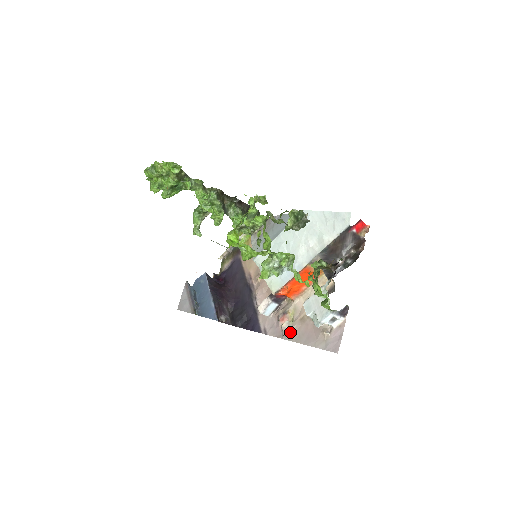
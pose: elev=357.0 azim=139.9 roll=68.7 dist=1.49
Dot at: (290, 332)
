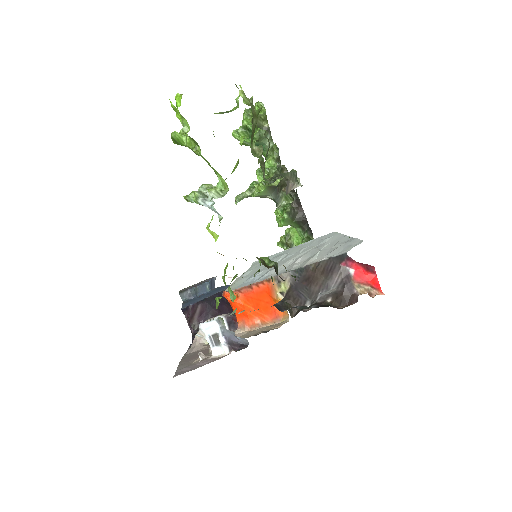
Dot at: (194, 348)
